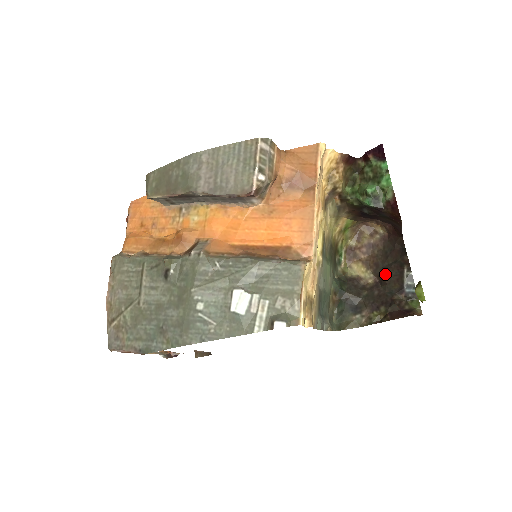
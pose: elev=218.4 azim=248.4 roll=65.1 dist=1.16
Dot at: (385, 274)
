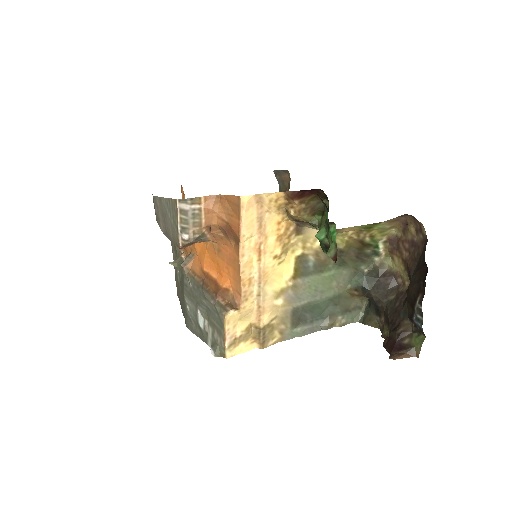
Dot at: (407, 290)
